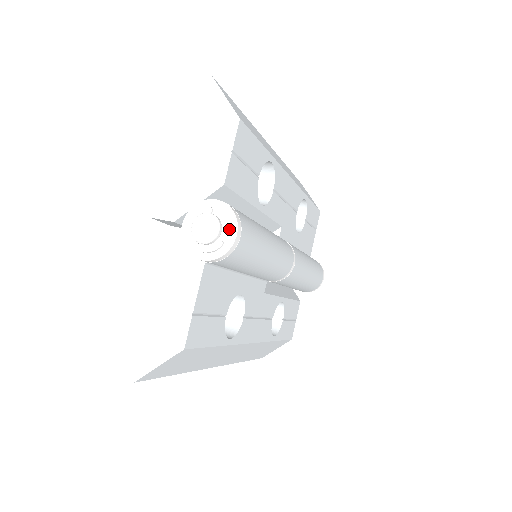
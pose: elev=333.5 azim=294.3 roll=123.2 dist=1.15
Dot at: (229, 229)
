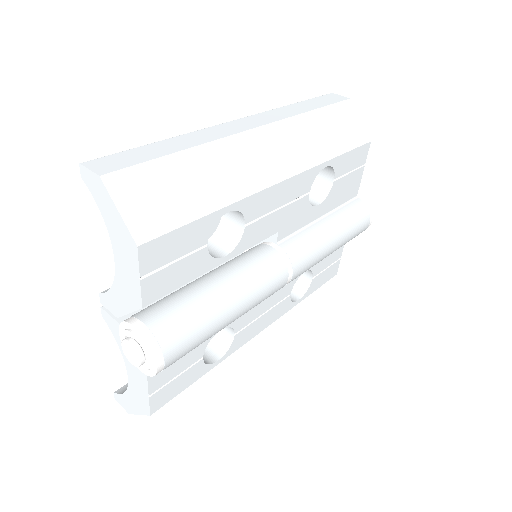
Dot at: (150, 359)
